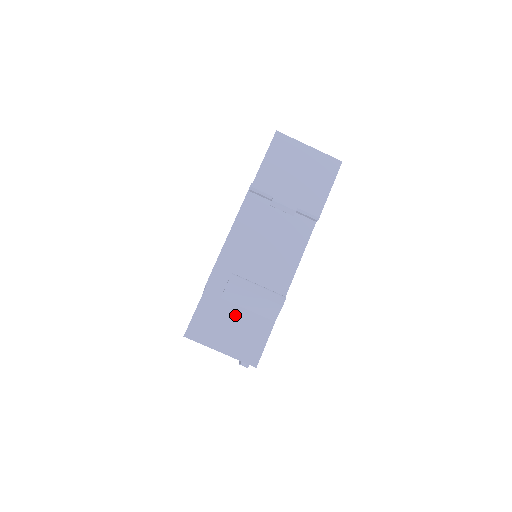
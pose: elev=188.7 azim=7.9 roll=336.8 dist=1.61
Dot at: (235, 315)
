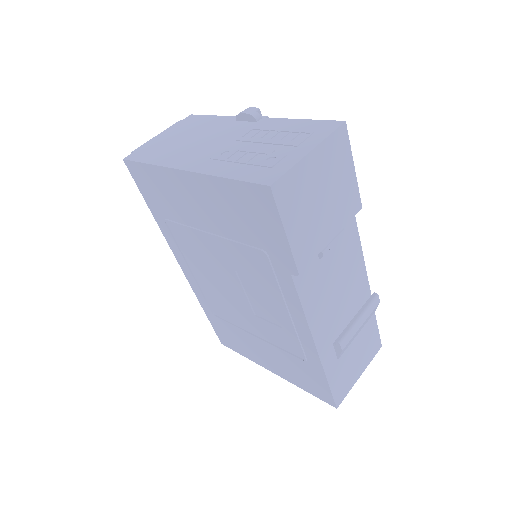
Dot at: (353, 350)
